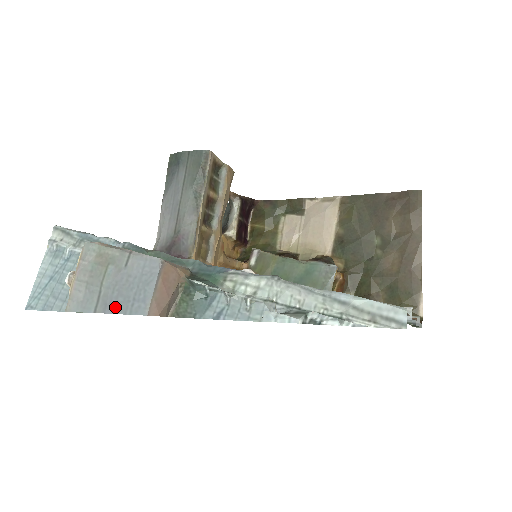
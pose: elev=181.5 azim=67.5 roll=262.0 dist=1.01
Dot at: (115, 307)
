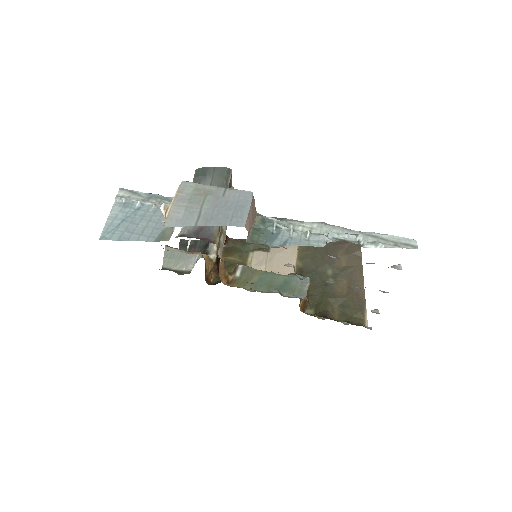
Dot at: (216, 221)
